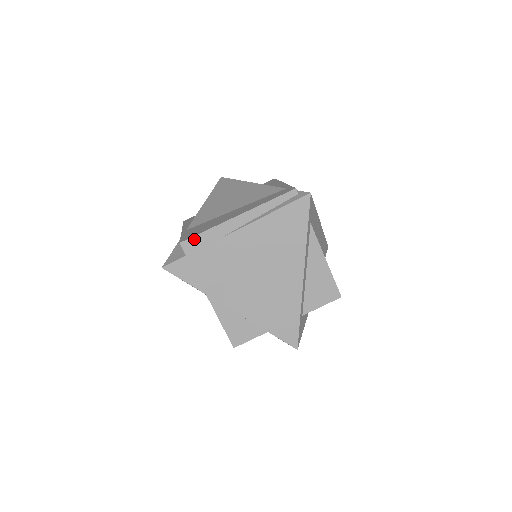
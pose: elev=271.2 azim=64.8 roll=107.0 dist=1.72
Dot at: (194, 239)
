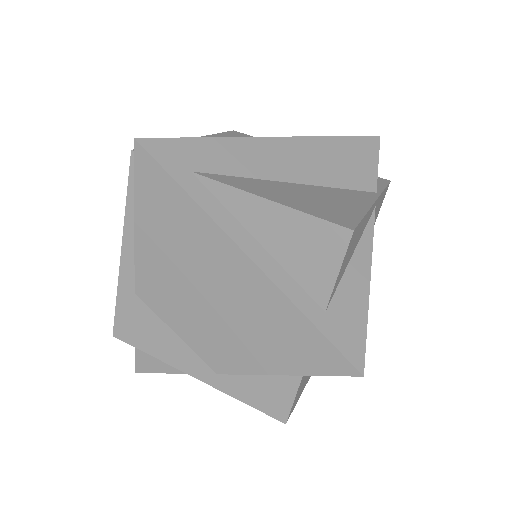
Dot at: (118, 320)
